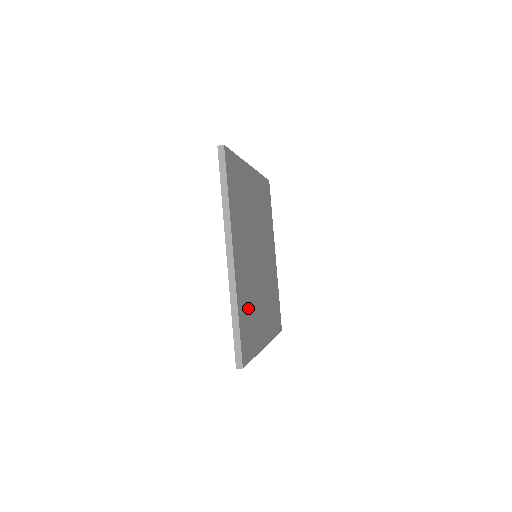
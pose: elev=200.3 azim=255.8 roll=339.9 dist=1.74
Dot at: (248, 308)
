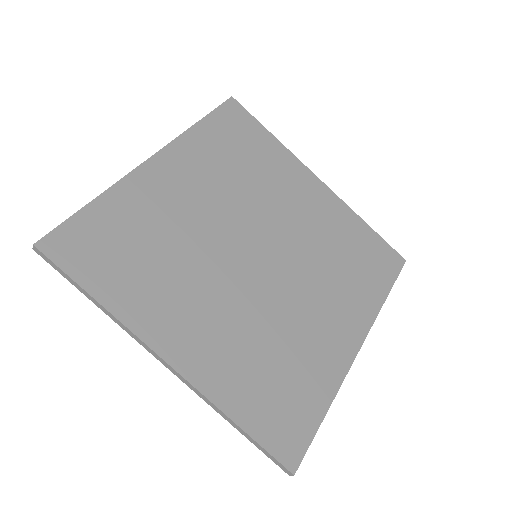
Dot at: (264, 371)
